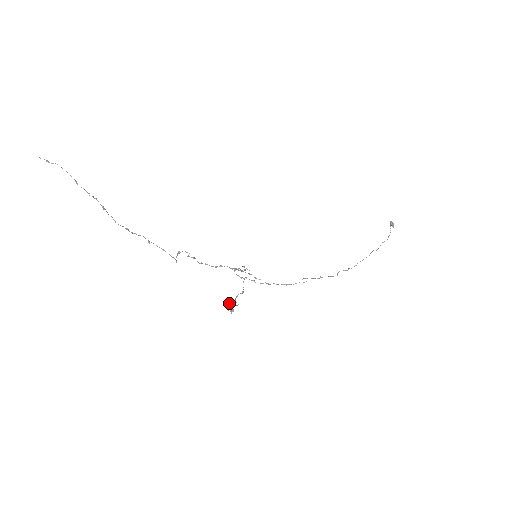
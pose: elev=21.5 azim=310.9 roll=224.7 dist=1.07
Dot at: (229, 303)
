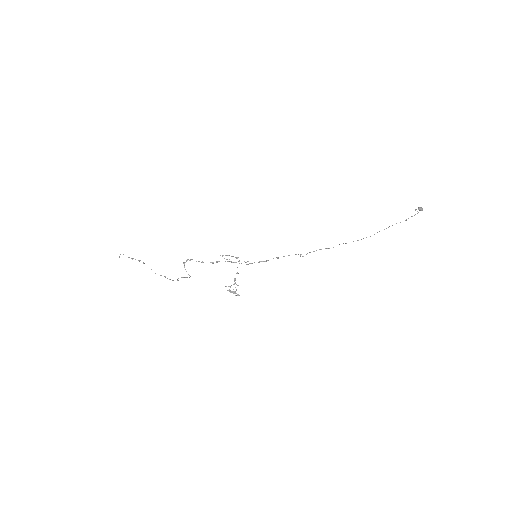
Dot at: (230, 286)
